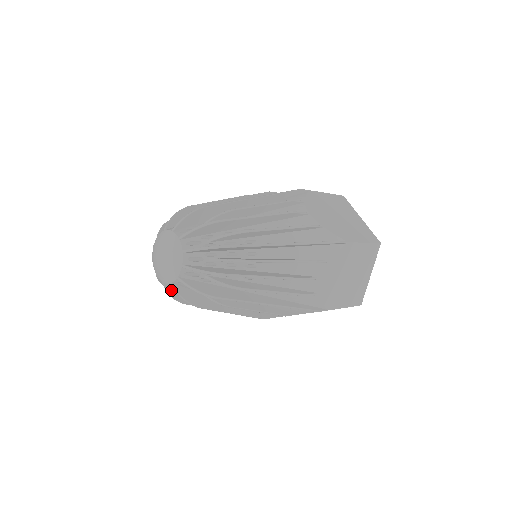
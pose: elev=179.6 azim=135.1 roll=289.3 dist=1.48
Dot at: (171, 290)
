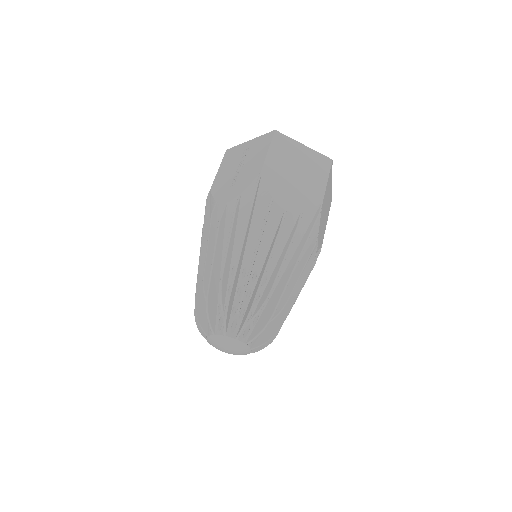
Dot at: occluded
